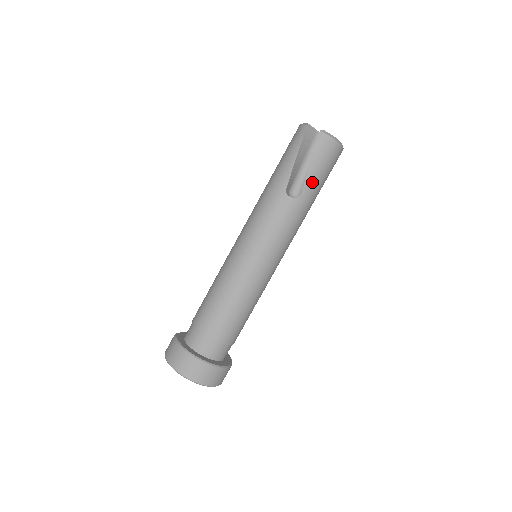
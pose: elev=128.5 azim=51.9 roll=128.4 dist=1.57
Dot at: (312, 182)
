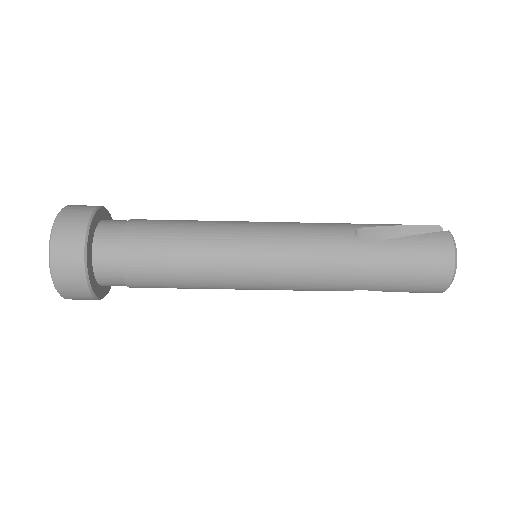
Dot at: (390, 250)
